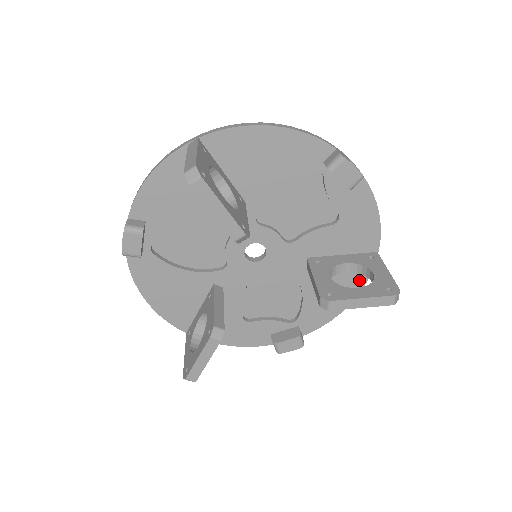
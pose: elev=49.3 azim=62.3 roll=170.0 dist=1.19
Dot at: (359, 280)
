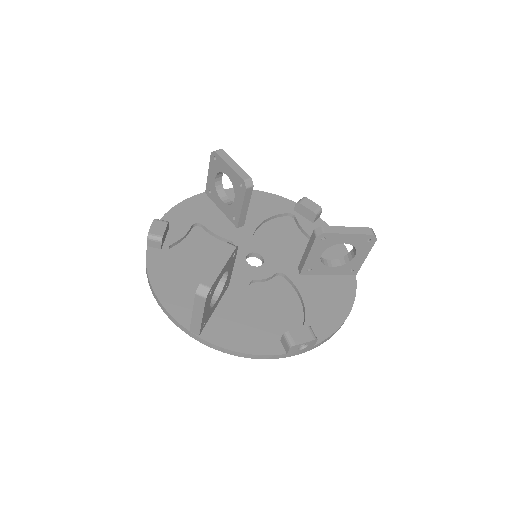
Dot at: (349, 290)
